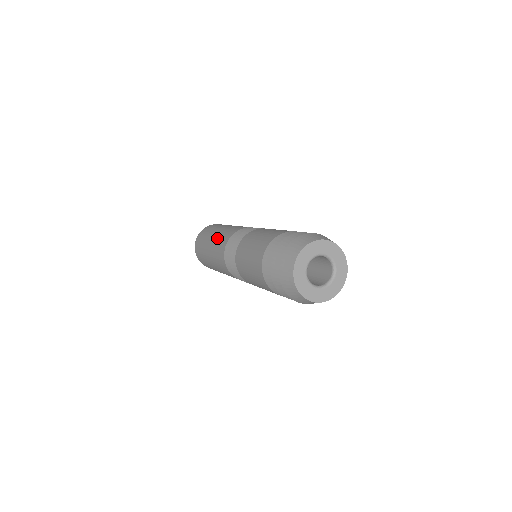
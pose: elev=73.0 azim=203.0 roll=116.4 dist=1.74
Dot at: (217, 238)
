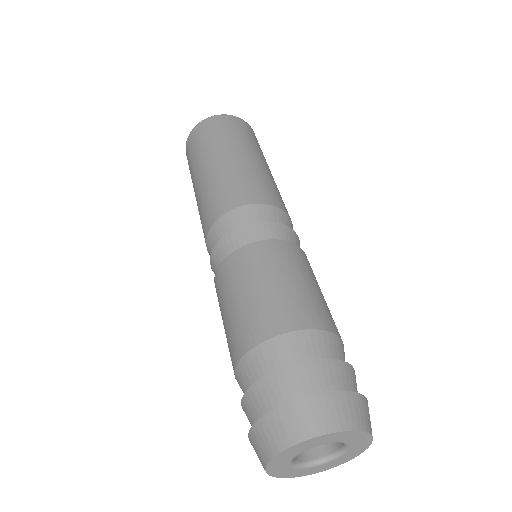
Dot at: (232, 172)
